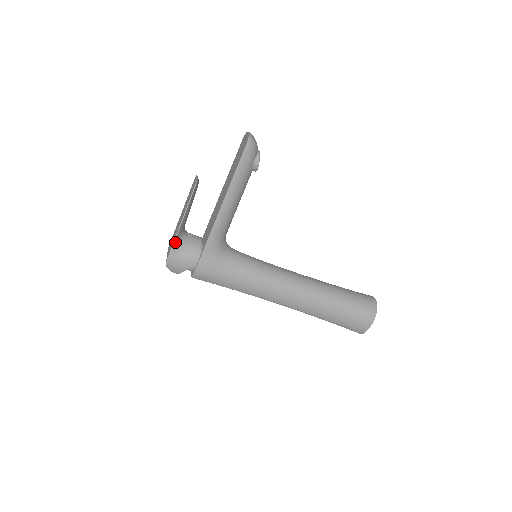
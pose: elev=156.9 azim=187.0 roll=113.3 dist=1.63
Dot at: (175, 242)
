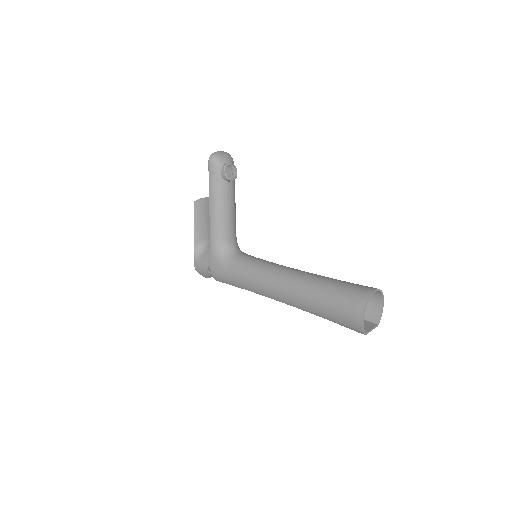
Dot at: (195, 251)
